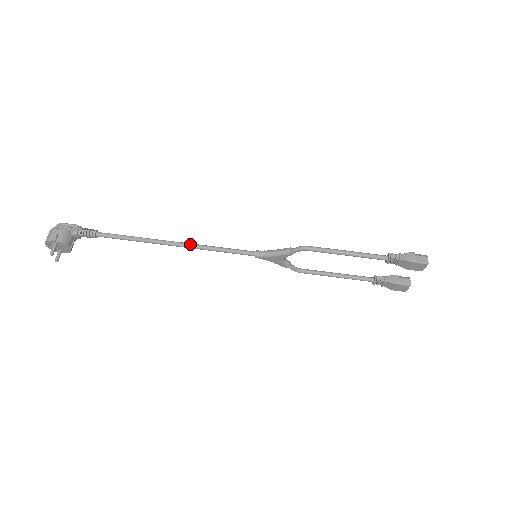
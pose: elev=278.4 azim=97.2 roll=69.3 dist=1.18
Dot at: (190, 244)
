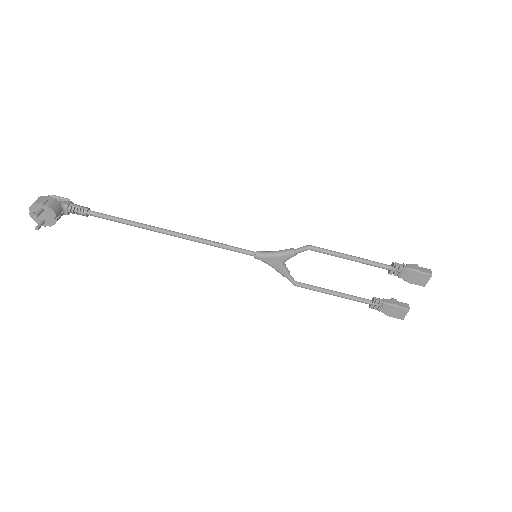
Dot at: (188, 235)
